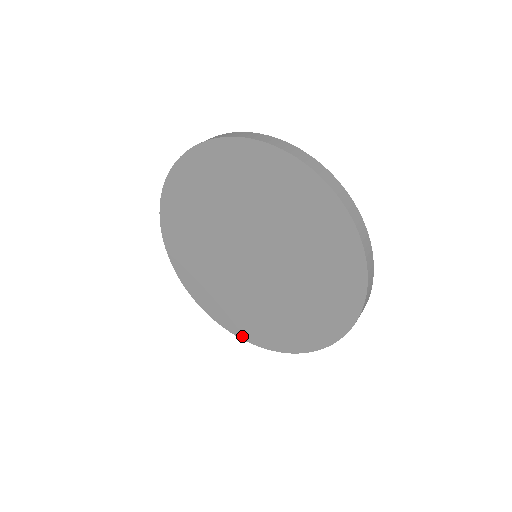
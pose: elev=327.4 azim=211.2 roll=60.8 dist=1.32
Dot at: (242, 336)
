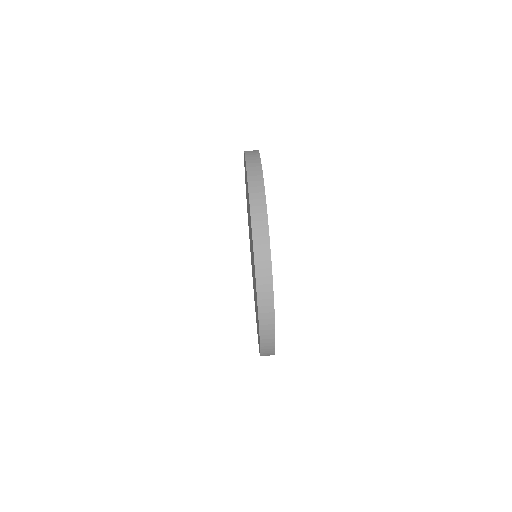
Dot at: occluded
